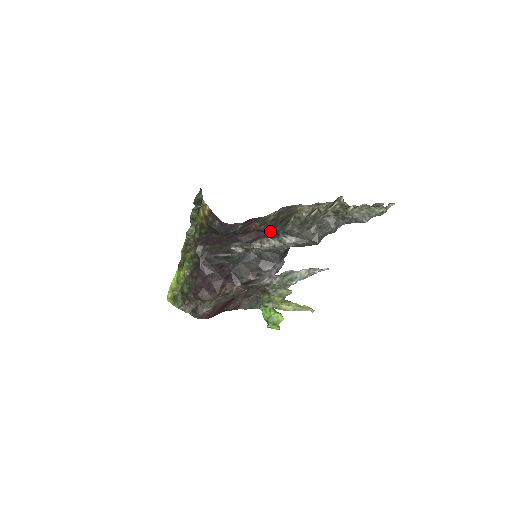
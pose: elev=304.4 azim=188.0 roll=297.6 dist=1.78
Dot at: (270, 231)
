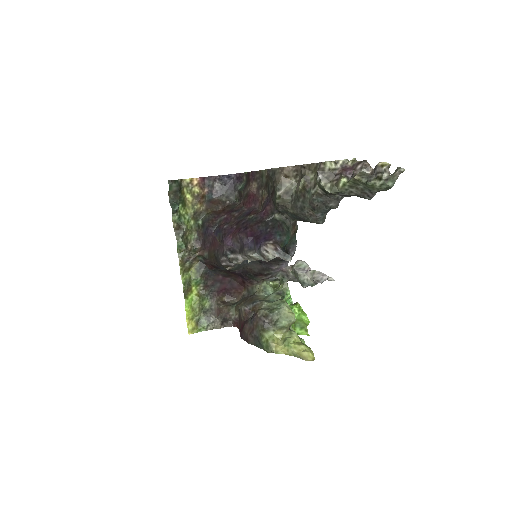
Dot at: (263, 213)
